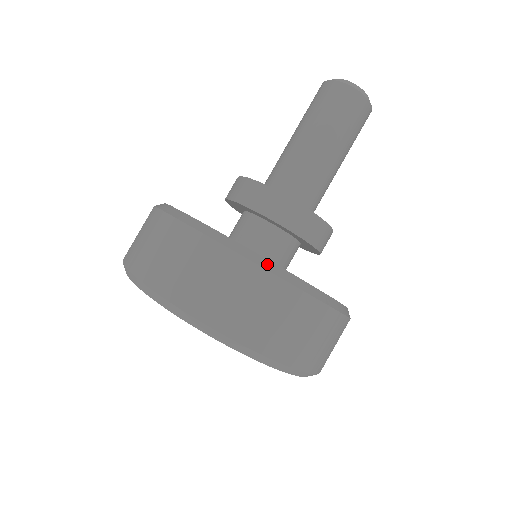
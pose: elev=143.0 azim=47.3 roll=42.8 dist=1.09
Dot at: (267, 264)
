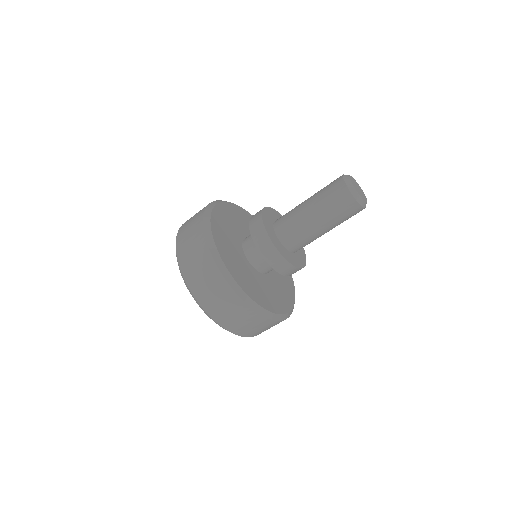
Dot at: (209, 236)
